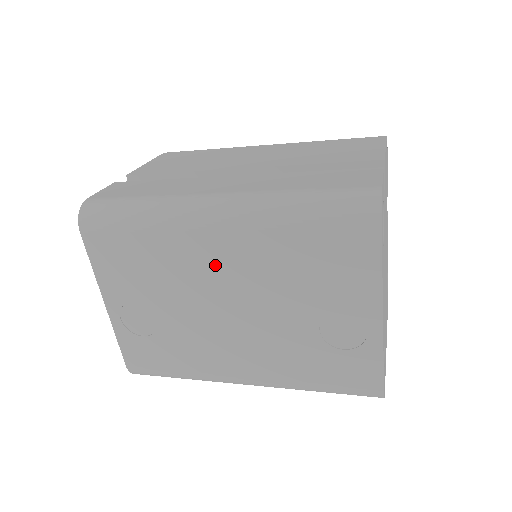
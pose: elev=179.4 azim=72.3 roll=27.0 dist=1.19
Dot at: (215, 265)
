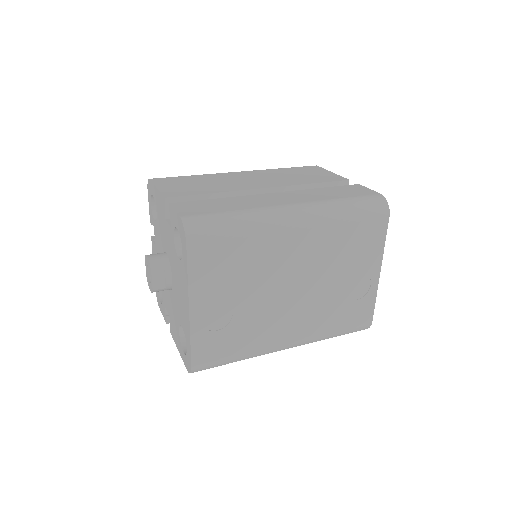
Dot at: (292, 256)
